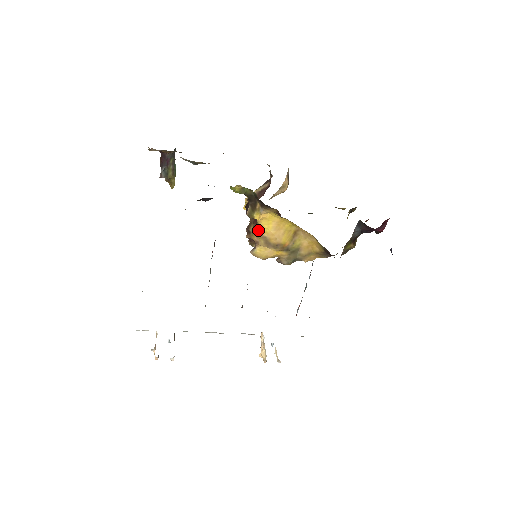
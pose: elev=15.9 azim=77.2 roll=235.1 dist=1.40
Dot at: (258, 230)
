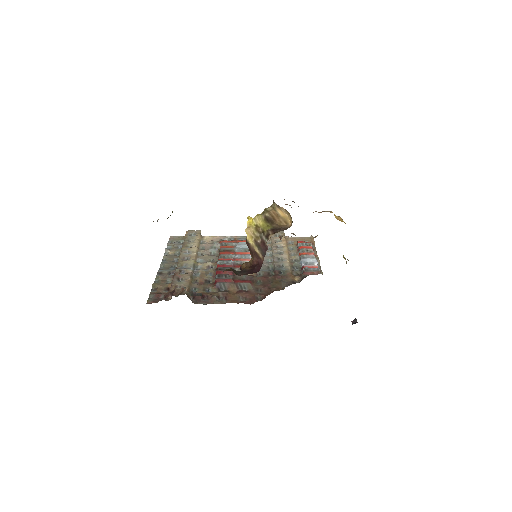
Dot at: occluded
